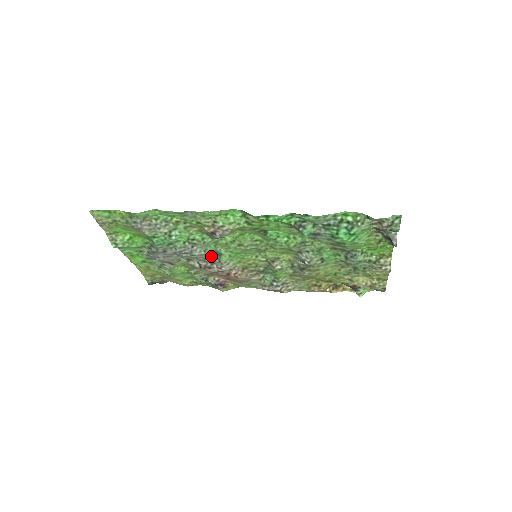
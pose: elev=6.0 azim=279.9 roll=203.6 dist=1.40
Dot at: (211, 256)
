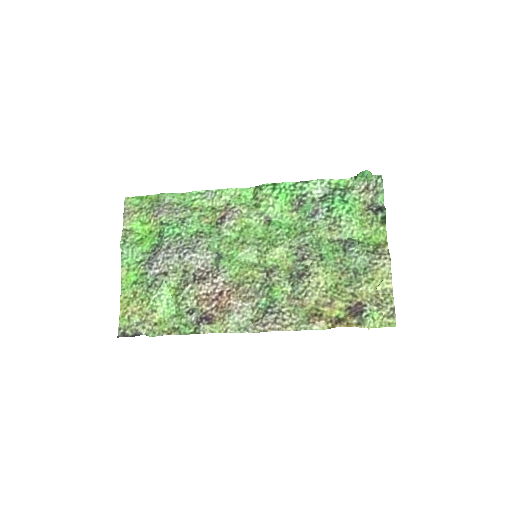
Dot at: (210, 262)
